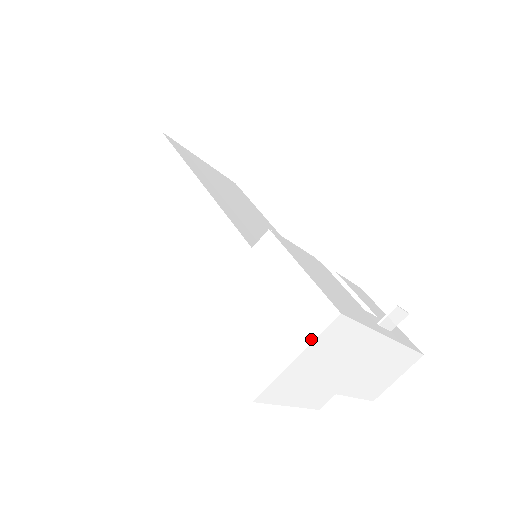
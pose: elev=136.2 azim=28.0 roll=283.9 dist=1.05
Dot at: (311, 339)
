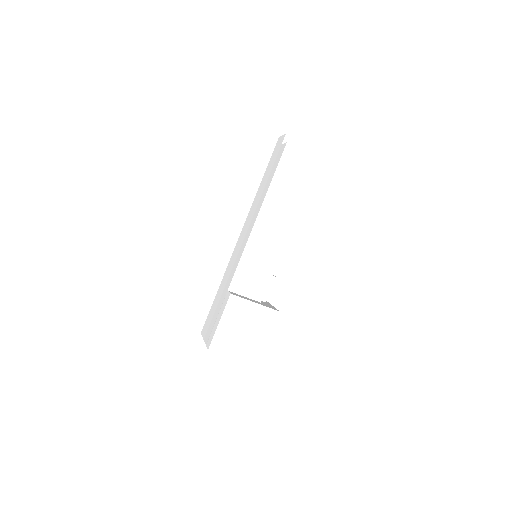
Dot at: (244, 360)
